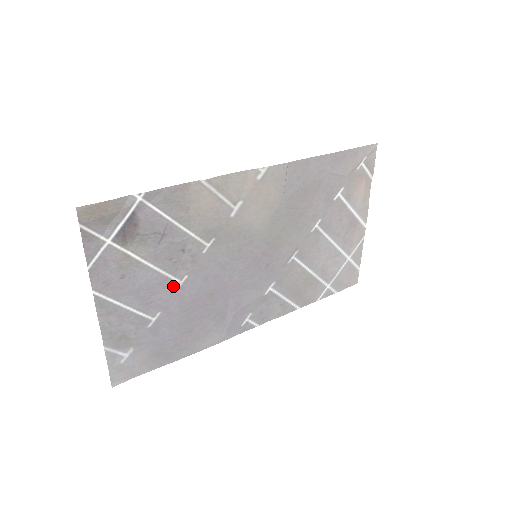
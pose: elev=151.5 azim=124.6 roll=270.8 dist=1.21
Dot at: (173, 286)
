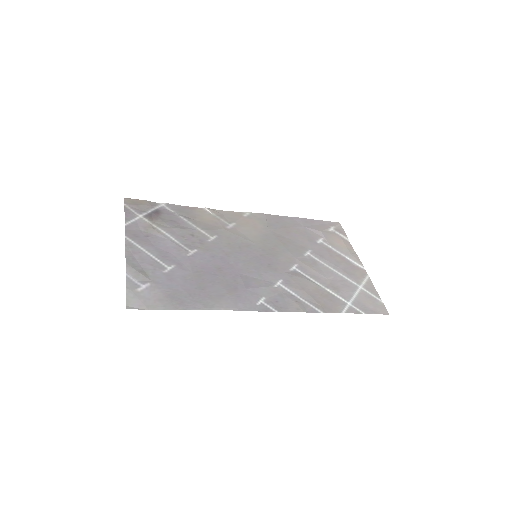
Dot at: (185, 253)
